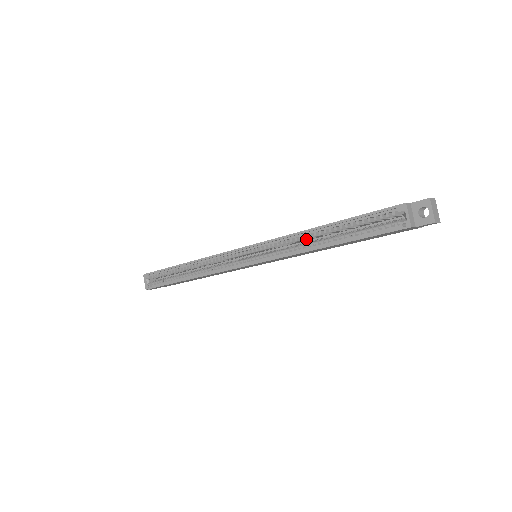
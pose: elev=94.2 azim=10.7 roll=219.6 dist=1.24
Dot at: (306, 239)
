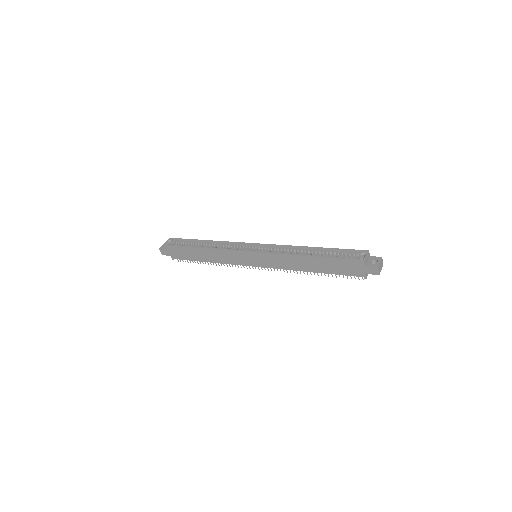
Dot at: occluded
